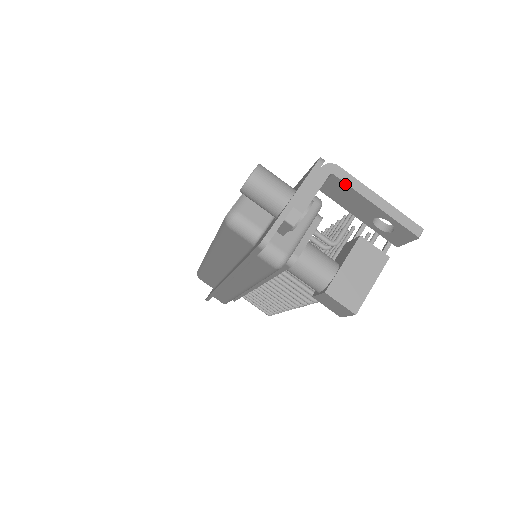
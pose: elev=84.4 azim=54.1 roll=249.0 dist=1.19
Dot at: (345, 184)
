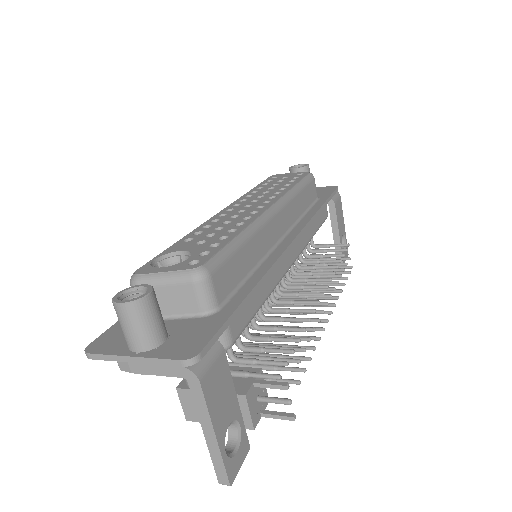
Dot at: (194, 396)
